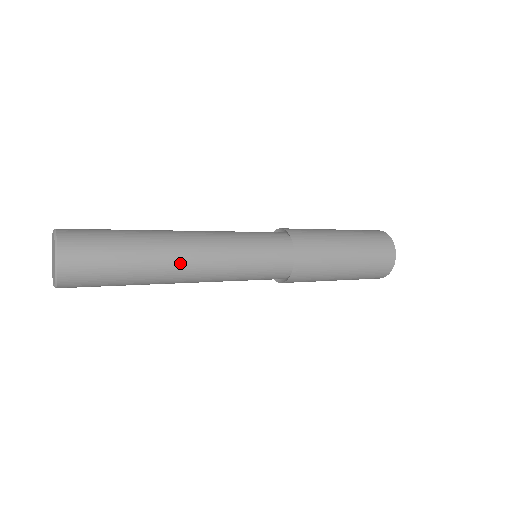
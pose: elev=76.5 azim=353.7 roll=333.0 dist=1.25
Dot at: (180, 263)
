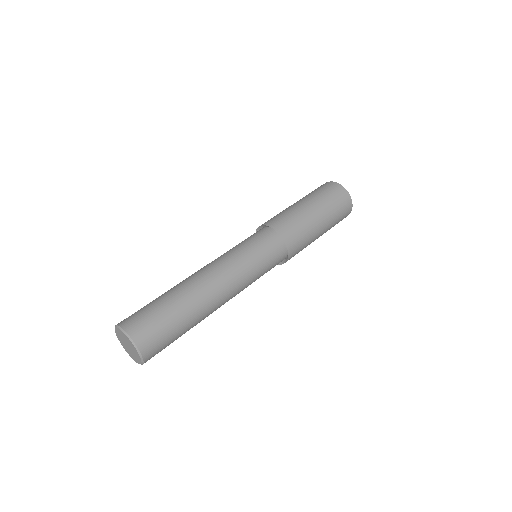
Dot at: (216, 308)
